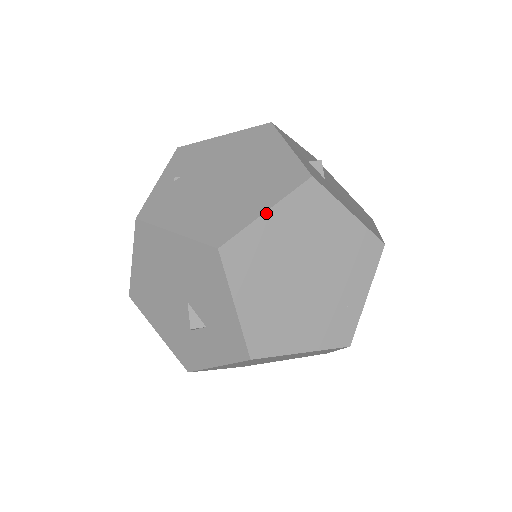
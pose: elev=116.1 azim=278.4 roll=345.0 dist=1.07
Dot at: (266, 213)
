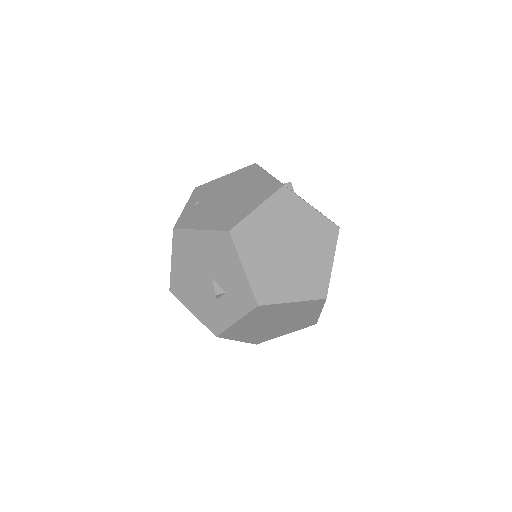
Dot at: (257, 208)
